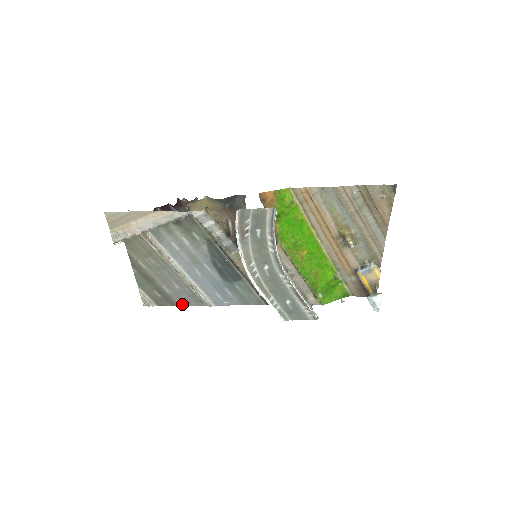
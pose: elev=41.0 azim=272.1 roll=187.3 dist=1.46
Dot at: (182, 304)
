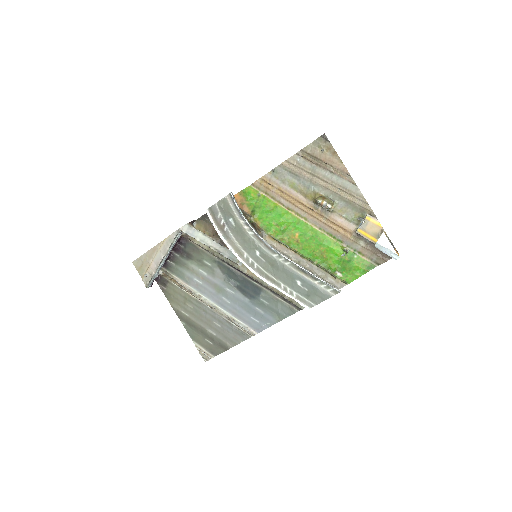
Dot at: (232, 345)
